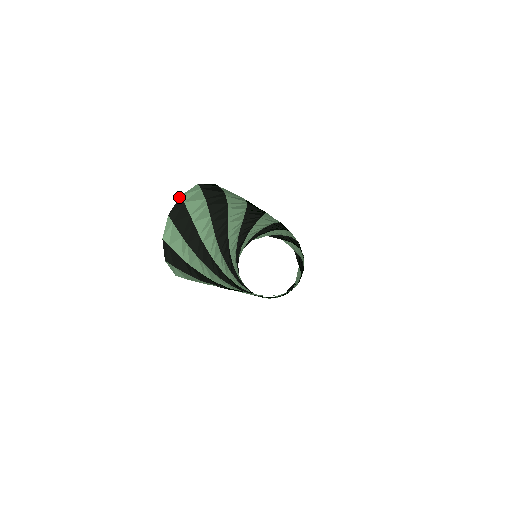
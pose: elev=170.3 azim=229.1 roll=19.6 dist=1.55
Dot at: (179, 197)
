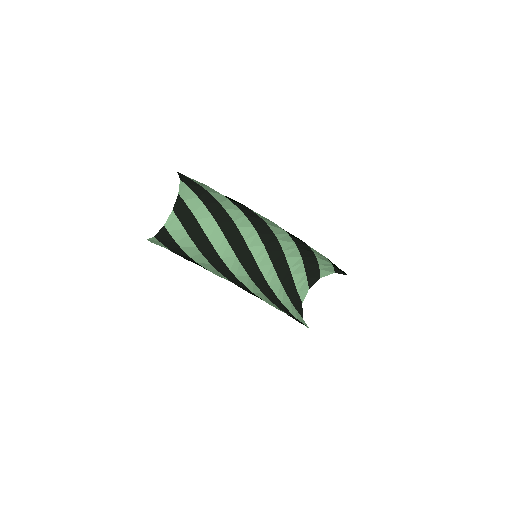
Dot at: (178, 195)
